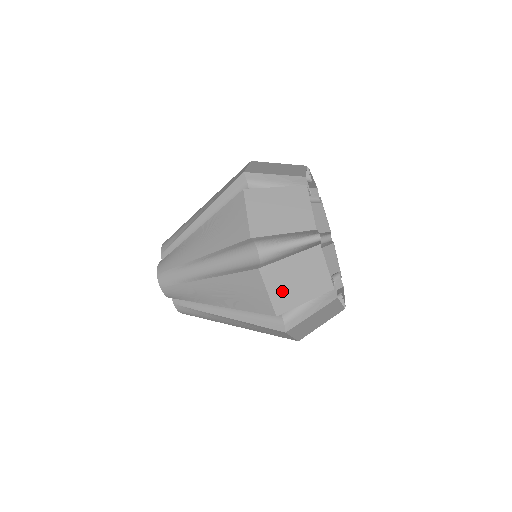
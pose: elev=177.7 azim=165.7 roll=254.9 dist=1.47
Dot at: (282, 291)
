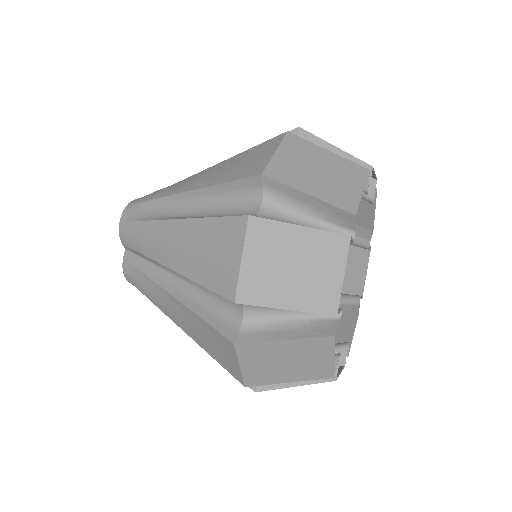
Dot at: (263, 270)
